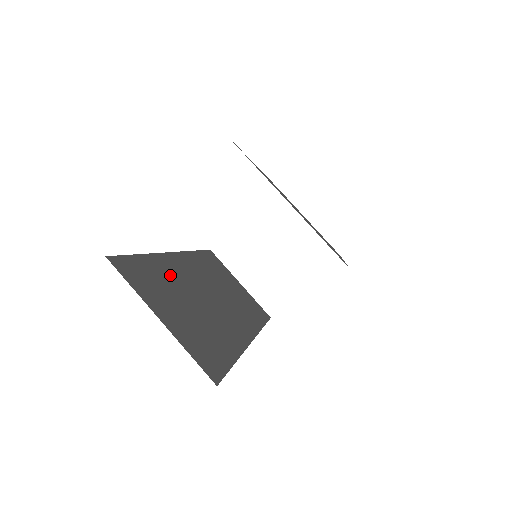
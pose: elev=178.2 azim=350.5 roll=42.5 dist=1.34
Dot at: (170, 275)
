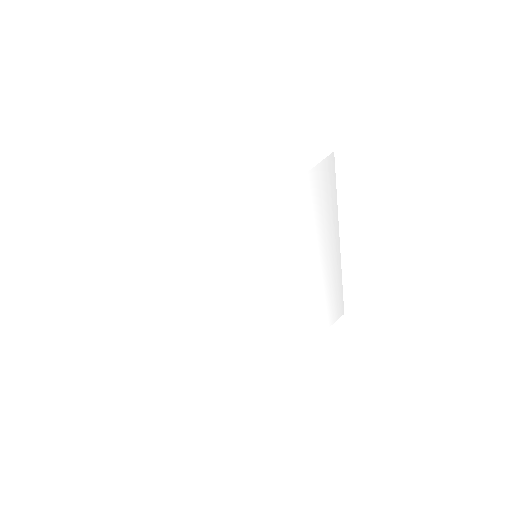
Dot at: occluded
